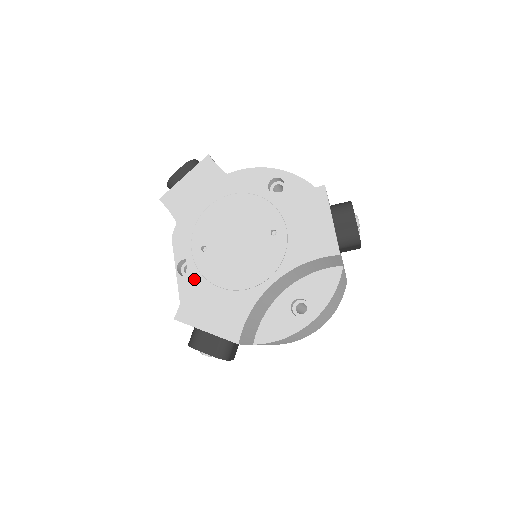
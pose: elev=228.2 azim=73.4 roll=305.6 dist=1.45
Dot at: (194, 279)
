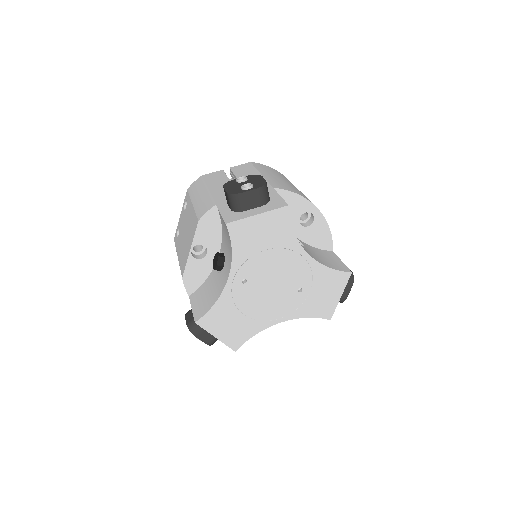
Dot at: (225, 301)
